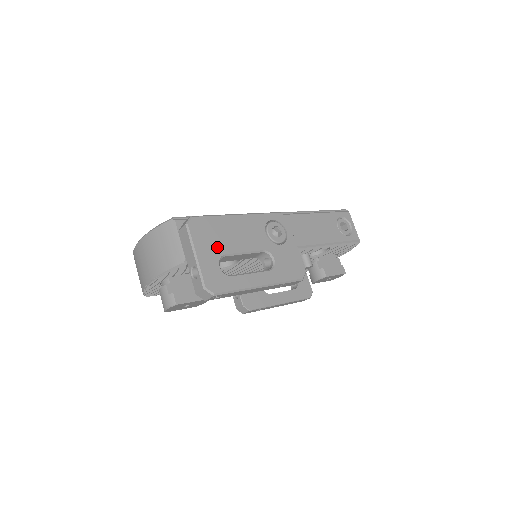
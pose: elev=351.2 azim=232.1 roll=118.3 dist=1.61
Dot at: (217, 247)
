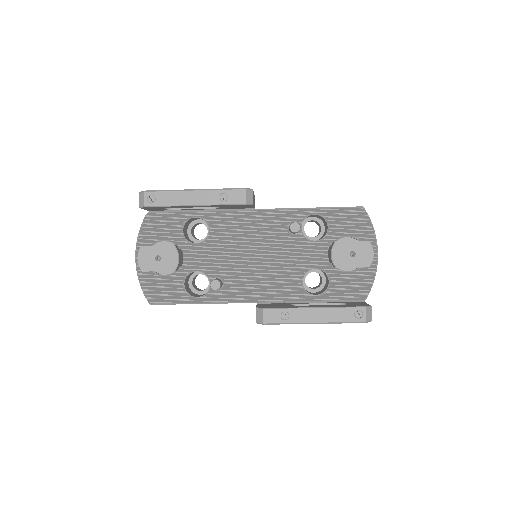
Dot at: occluded
